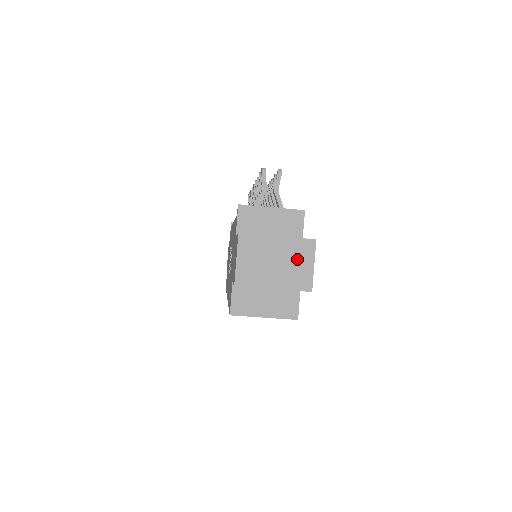
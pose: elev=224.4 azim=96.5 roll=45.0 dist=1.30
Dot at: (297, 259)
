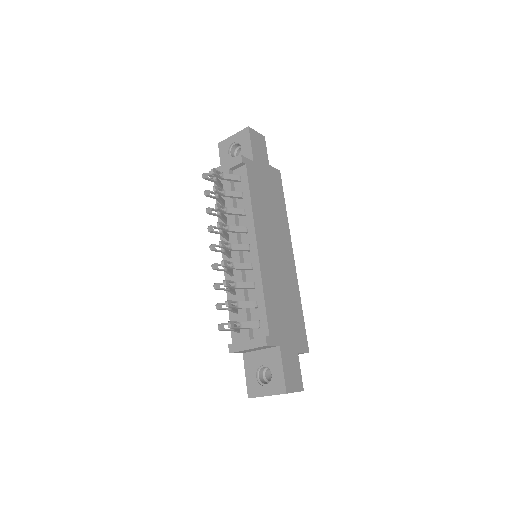
Dot at: occluded
